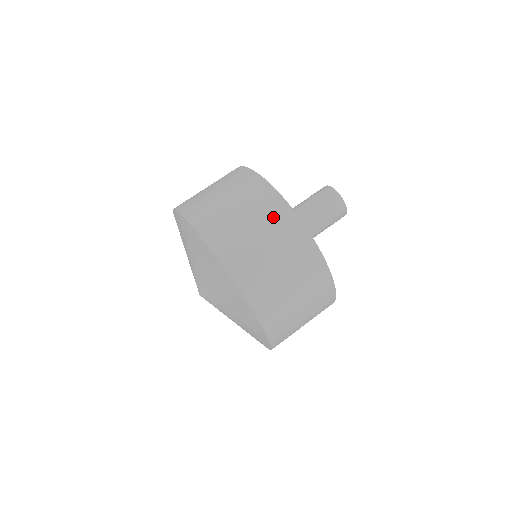
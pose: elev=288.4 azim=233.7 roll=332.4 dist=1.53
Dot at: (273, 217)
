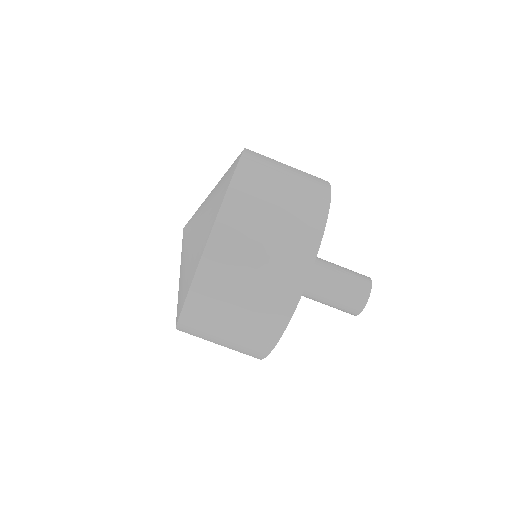
Dot at: (245, 350)
